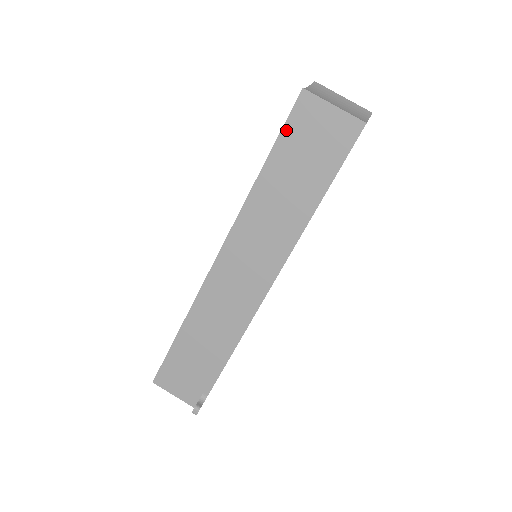
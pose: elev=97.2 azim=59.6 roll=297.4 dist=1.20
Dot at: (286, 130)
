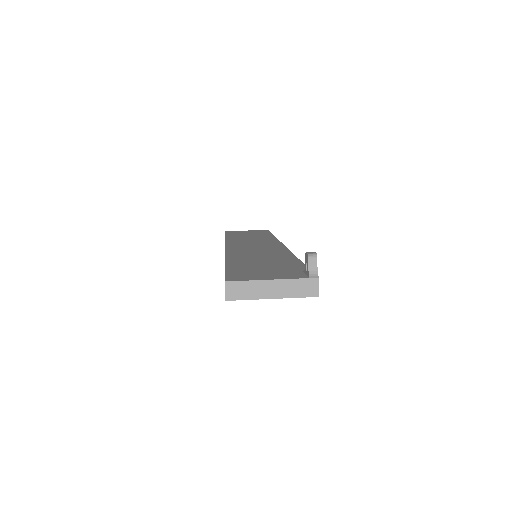
Dot at: occluded
